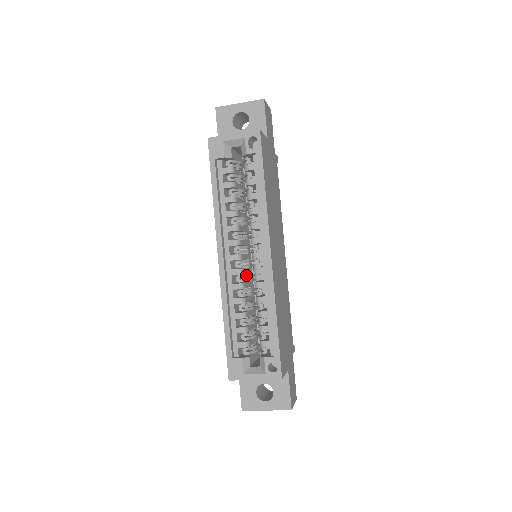
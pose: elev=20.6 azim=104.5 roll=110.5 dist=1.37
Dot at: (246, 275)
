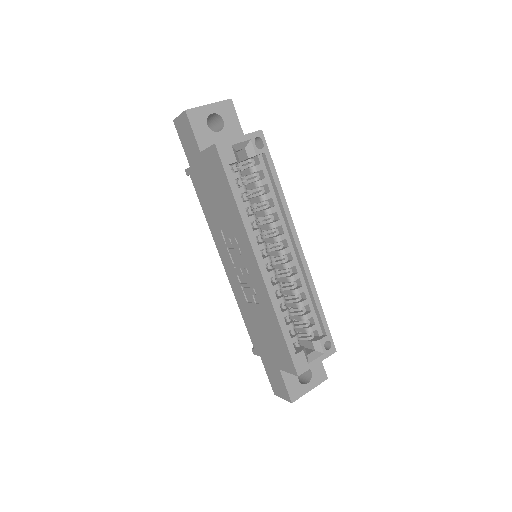
Dot at: occluded
